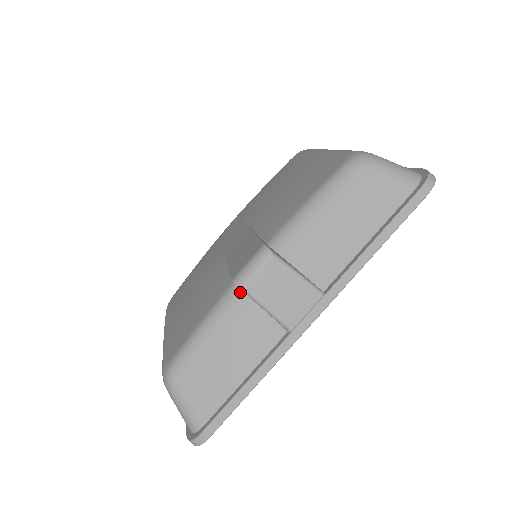
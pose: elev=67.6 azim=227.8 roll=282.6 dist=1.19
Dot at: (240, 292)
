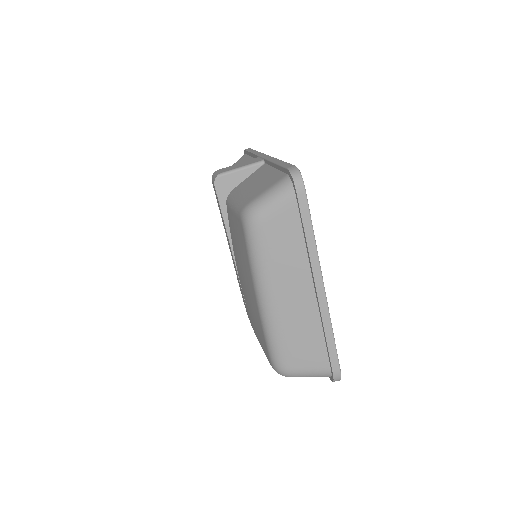
Dot at: (231, 193)
